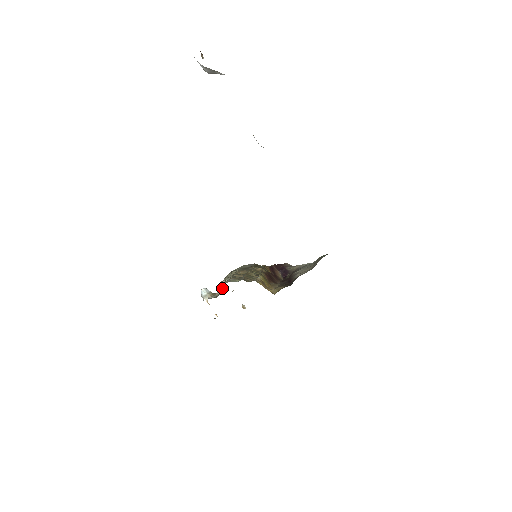
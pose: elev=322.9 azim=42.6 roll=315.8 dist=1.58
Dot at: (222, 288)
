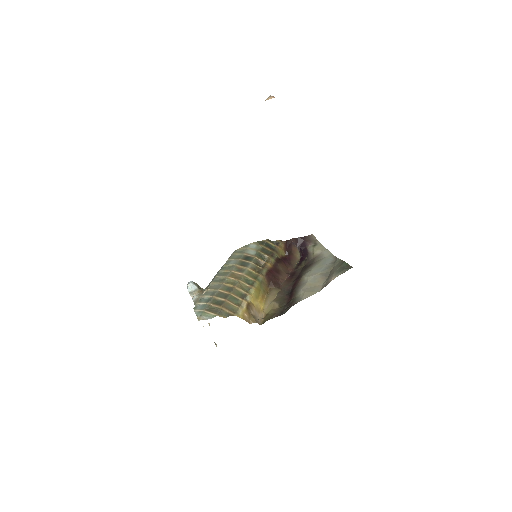
Dot at: occluded
